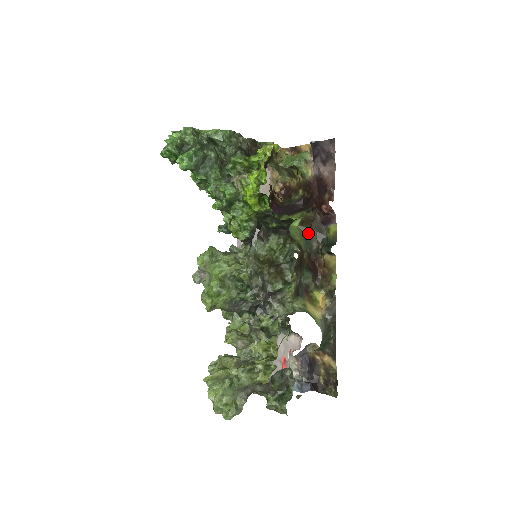
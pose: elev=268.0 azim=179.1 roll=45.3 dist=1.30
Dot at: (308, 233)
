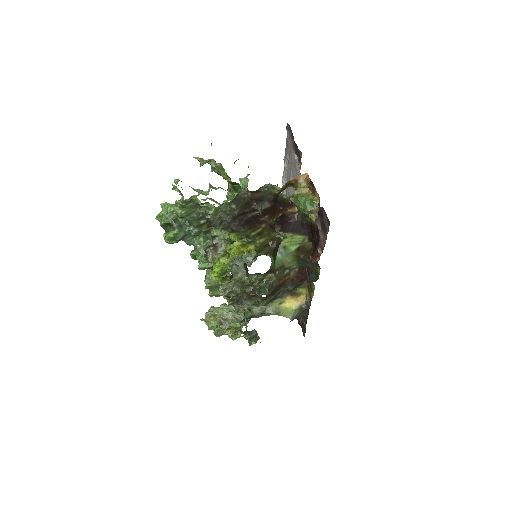
Dot at: (302, 258)
